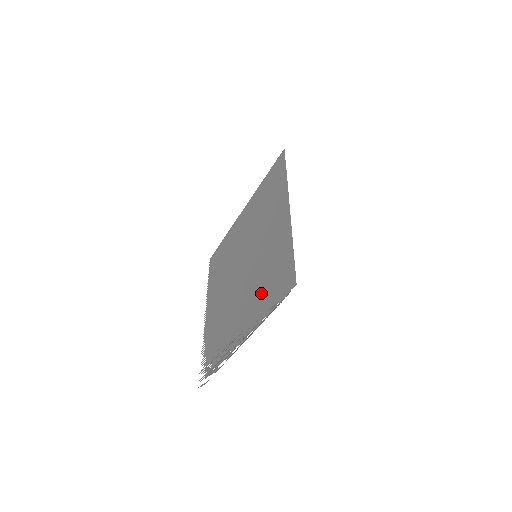
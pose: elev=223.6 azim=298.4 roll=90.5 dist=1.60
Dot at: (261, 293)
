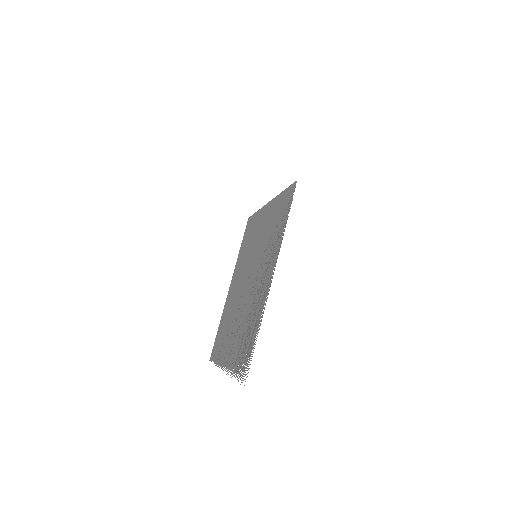
Dot at: (272, 239)
